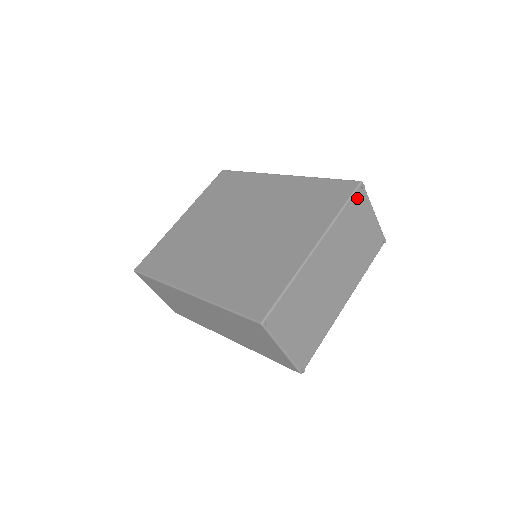
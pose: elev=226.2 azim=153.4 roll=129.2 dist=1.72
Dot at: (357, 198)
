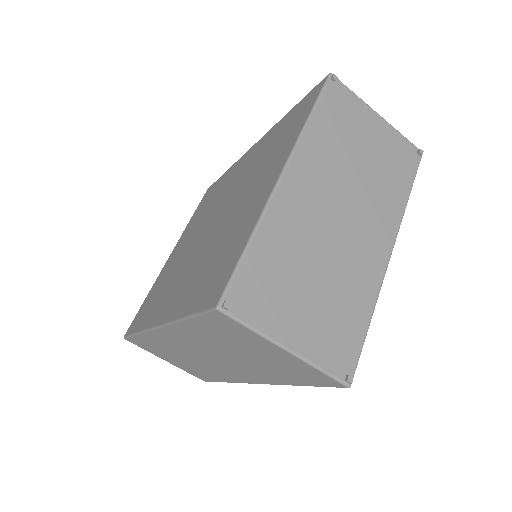
Dot at: (333, 96)
